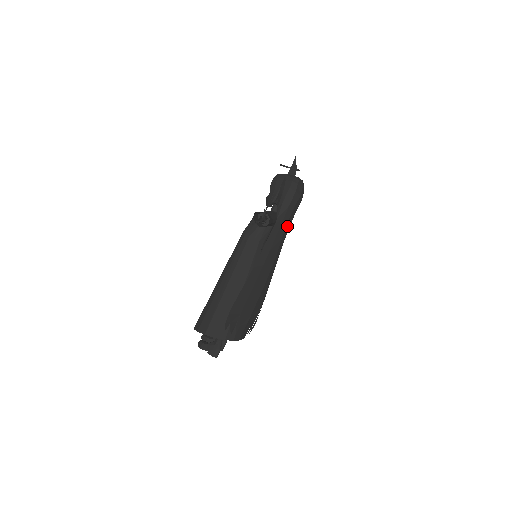
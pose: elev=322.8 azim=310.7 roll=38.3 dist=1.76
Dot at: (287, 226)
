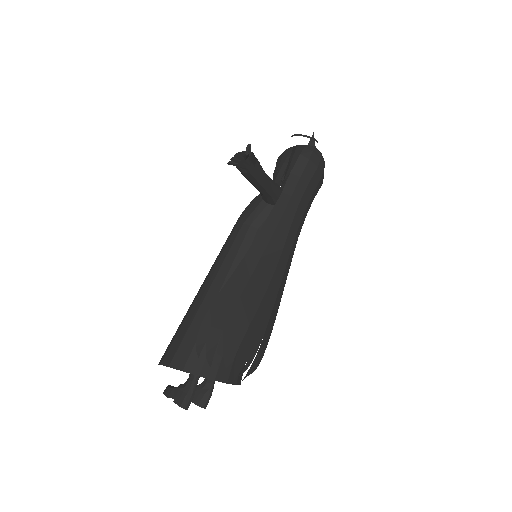
Dot at: (299, 209)
